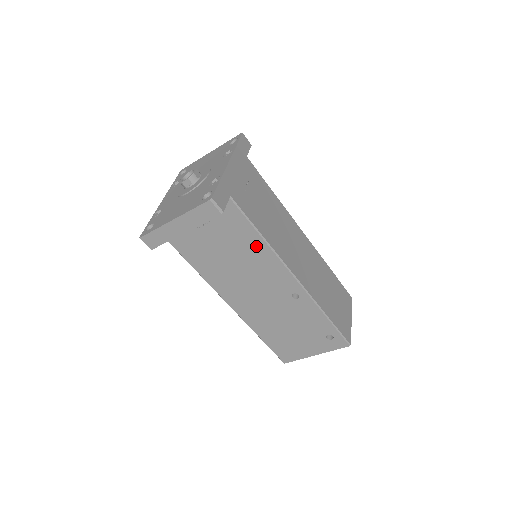
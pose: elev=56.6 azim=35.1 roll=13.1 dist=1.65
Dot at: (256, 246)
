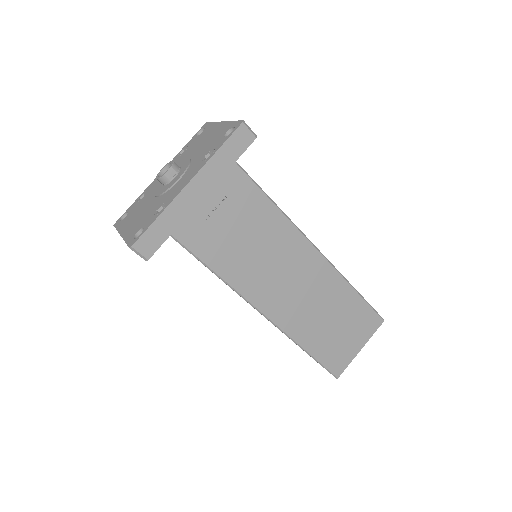
Dot at: occluded
